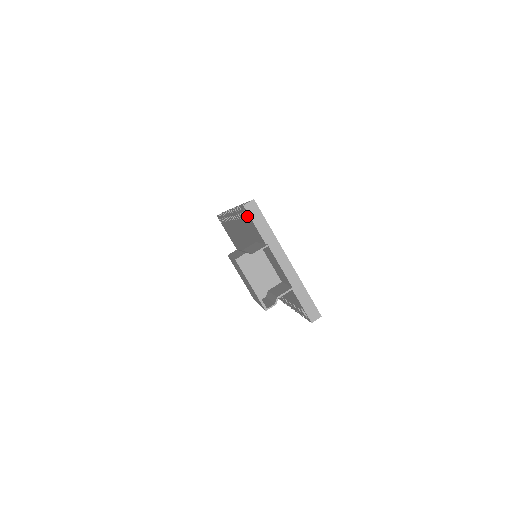
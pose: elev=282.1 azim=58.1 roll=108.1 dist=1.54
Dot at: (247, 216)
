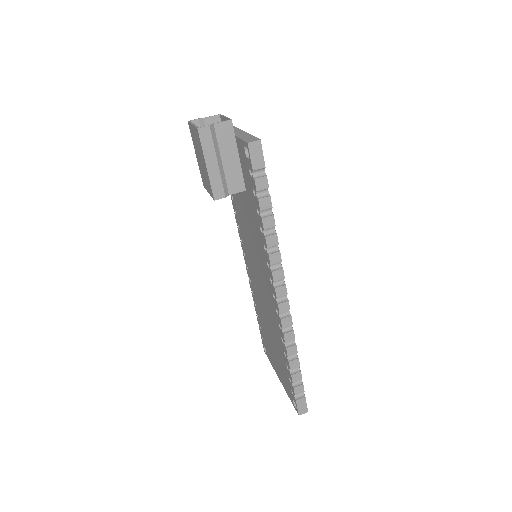
Dot at: occluded
